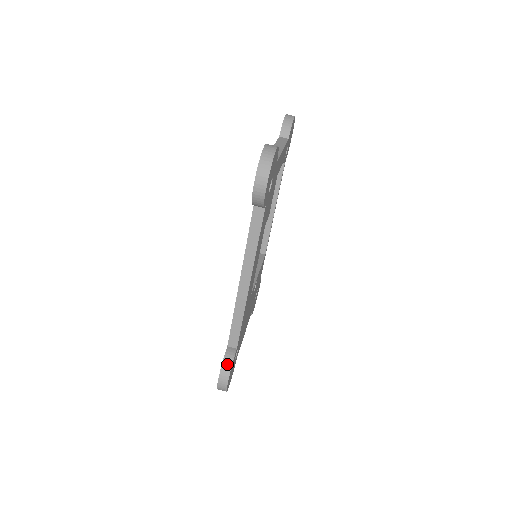
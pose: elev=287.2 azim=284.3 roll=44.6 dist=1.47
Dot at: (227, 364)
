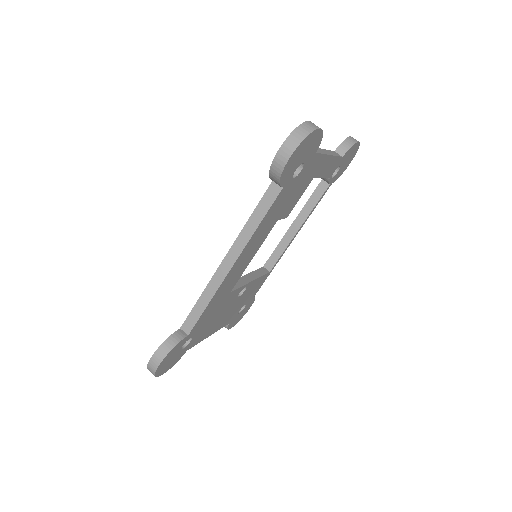
Dot at: (169, 344)
